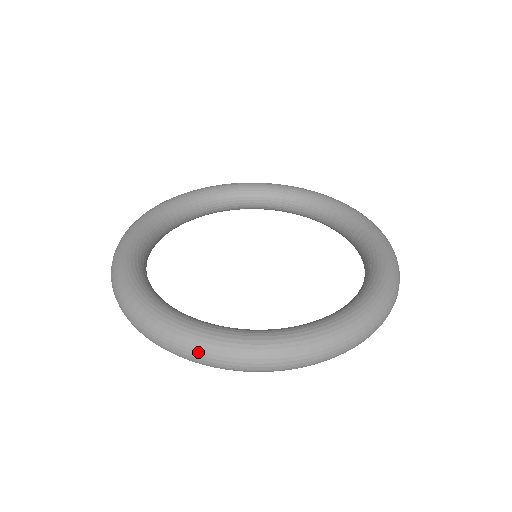
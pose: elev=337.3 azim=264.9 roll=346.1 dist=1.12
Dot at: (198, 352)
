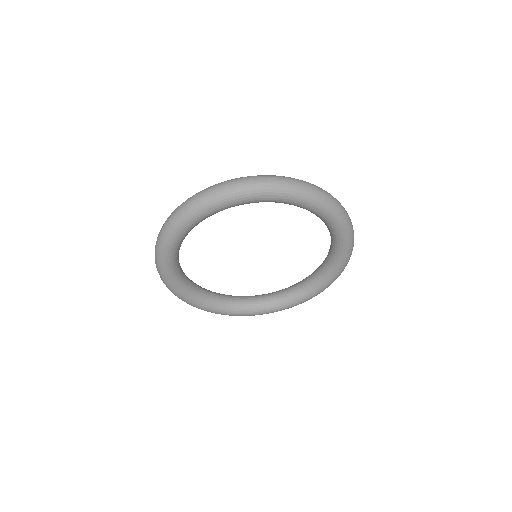
Dot at: (242, 178)
